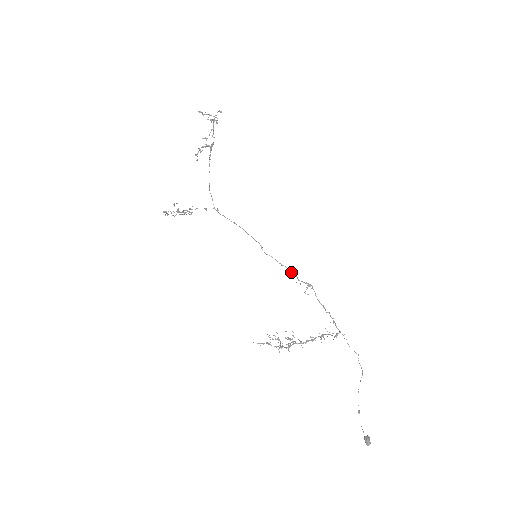
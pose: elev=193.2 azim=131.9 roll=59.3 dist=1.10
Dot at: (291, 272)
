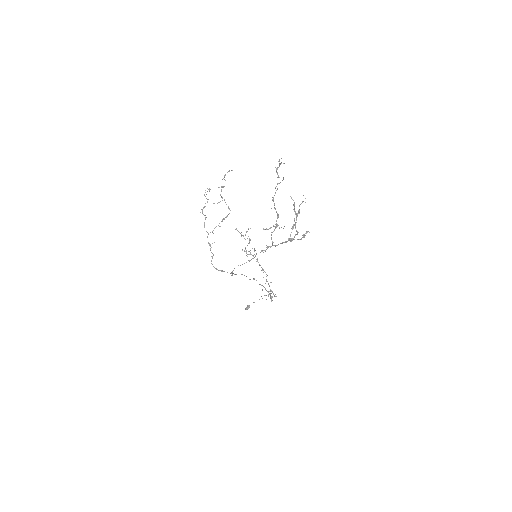
Dot at: (264, 287)
